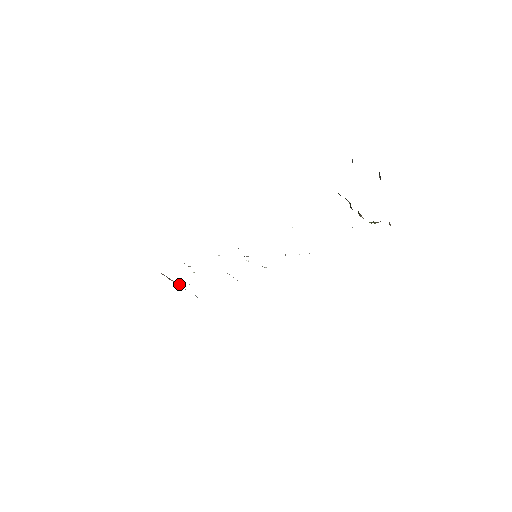
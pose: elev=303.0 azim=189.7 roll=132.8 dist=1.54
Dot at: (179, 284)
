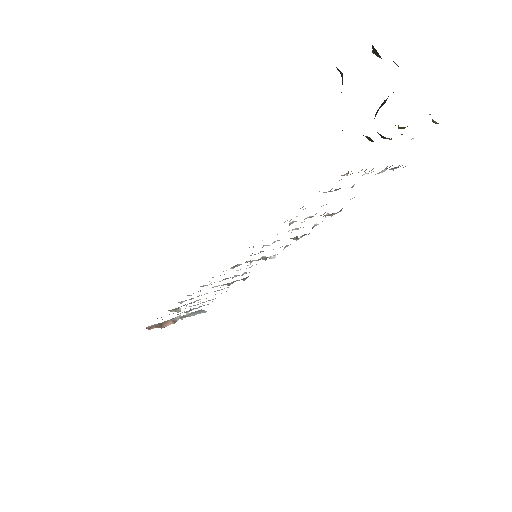
Dot at: (175, 320)
